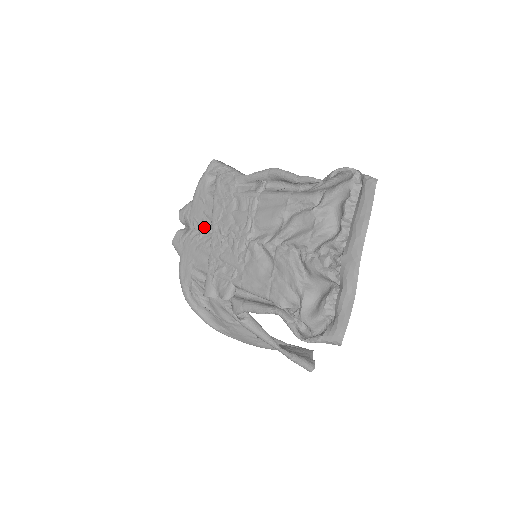
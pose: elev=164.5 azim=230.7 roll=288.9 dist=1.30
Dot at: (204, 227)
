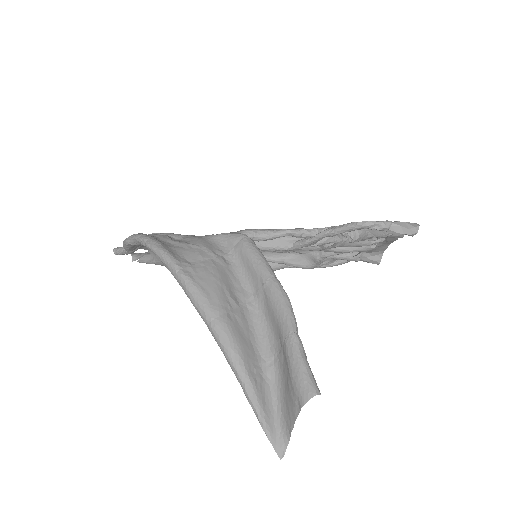
Dot at: occluded
